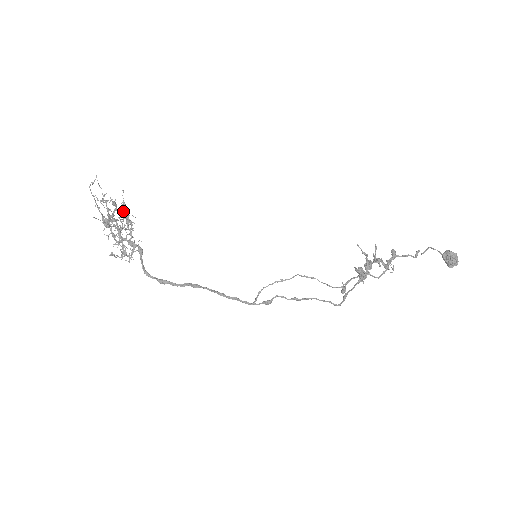
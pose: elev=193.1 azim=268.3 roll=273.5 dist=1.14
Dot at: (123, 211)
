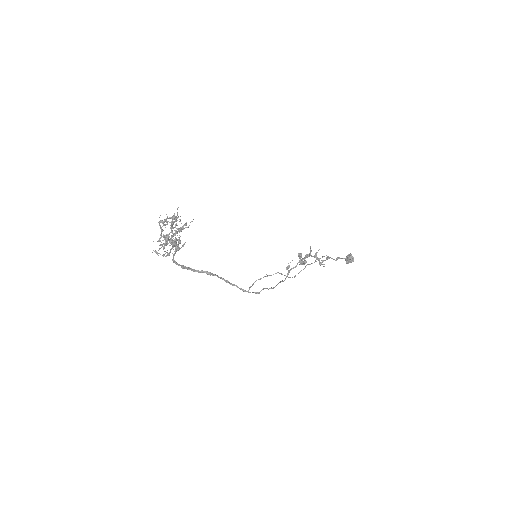
Dot at: (182, 228)
